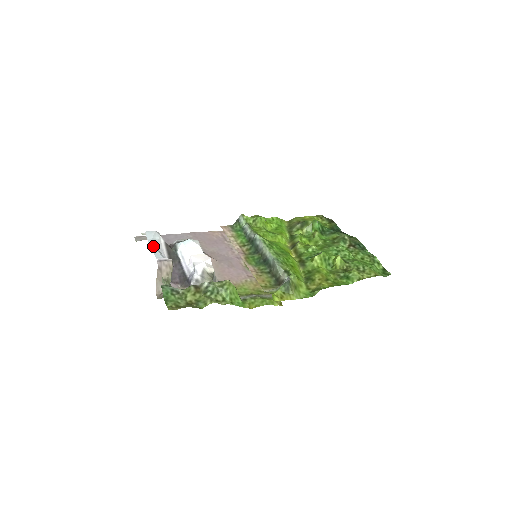
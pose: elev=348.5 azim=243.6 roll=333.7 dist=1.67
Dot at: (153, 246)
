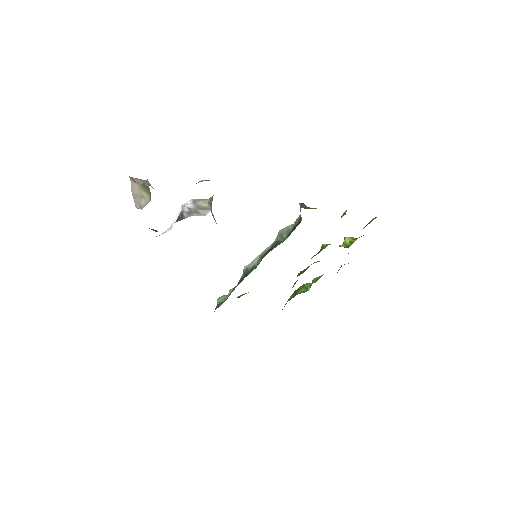
Dot at: occluded
